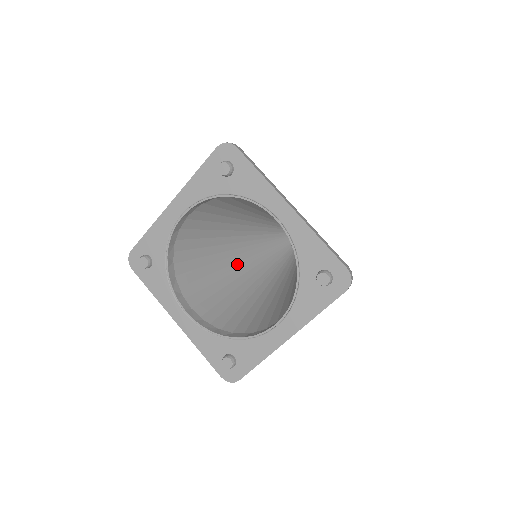
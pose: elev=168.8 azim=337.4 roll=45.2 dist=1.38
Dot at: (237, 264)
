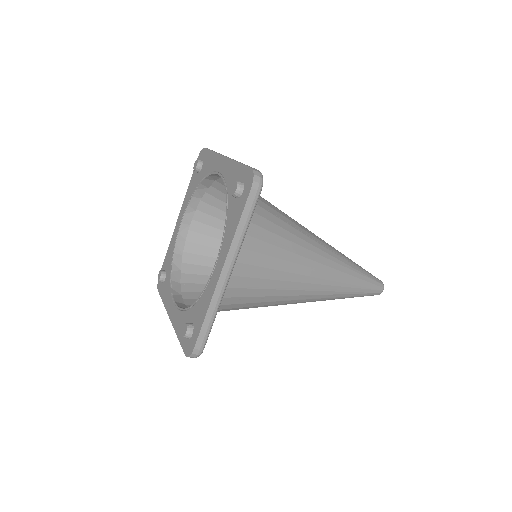
Dot at: occluded
